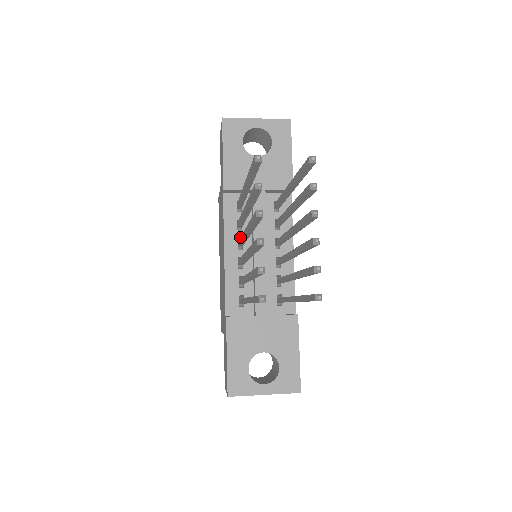
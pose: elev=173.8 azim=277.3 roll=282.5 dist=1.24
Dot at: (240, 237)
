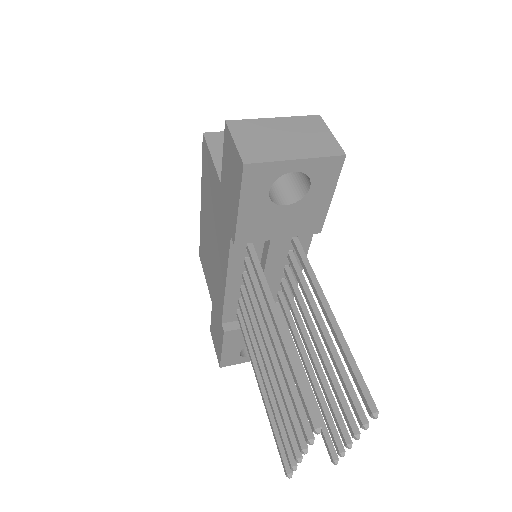
Dot at: (252, 303)
